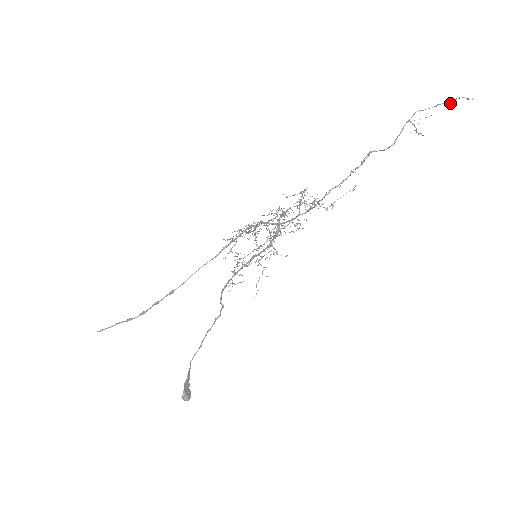
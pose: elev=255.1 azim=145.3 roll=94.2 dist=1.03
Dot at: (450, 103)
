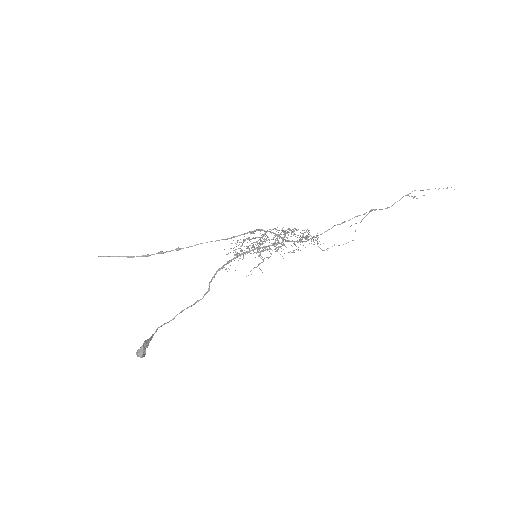
Dot at: occluded
